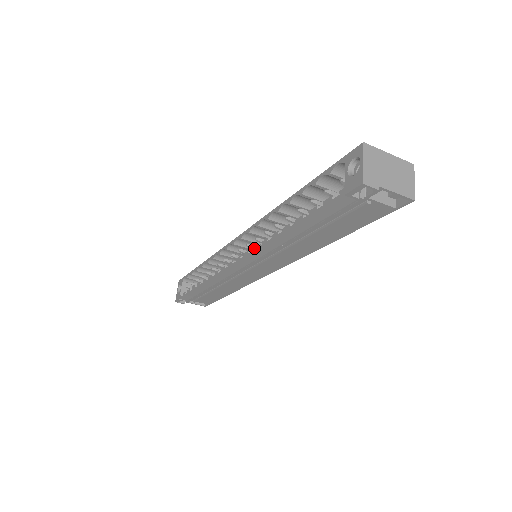
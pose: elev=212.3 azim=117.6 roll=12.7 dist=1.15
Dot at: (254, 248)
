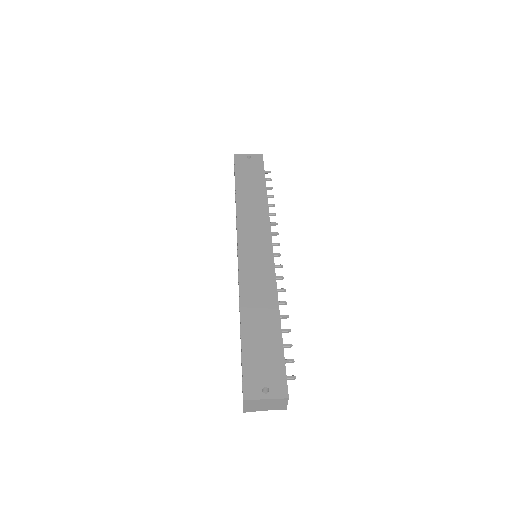
Dot at: occluded
